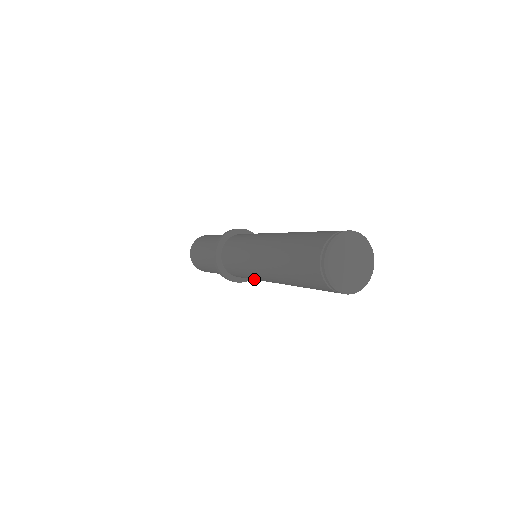
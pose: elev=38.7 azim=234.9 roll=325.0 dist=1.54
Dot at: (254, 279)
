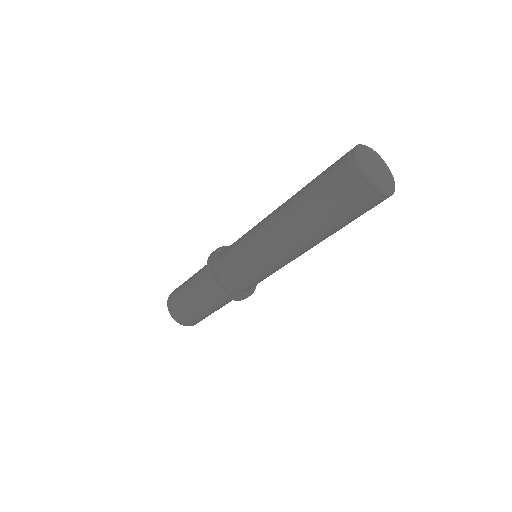
Dot at: (250, 263)
